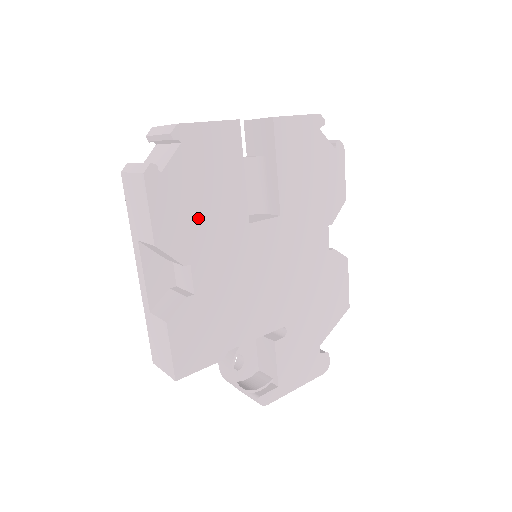
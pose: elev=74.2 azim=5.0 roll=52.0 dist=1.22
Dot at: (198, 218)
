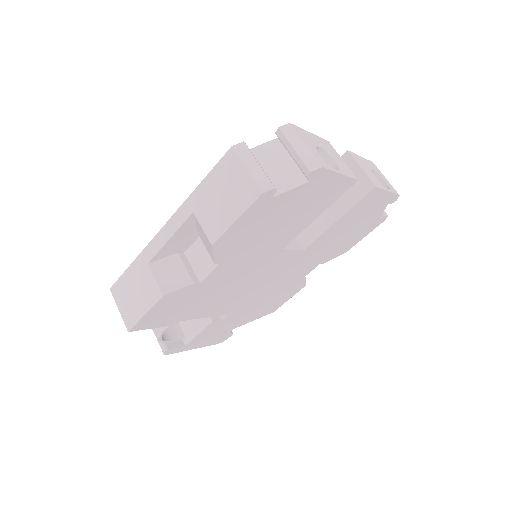
Dot at: (259, 236)
